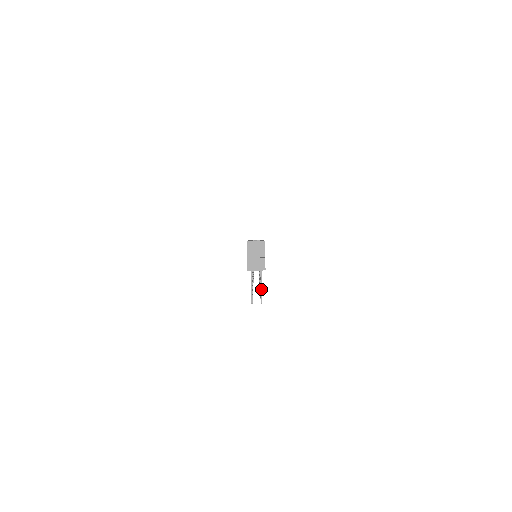
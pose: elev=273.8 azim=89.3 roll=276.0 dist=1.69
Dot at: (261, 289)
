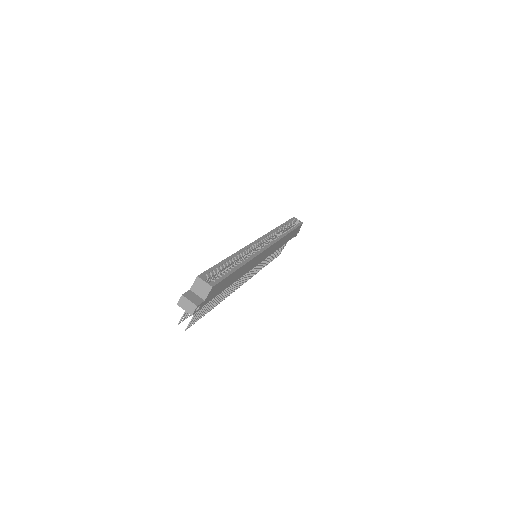
Dot at: (192, 319)
